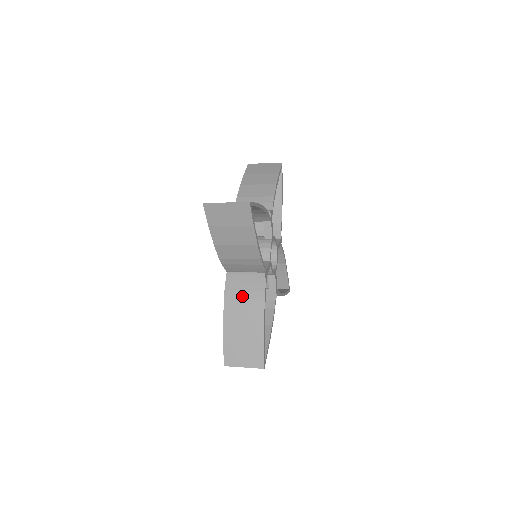
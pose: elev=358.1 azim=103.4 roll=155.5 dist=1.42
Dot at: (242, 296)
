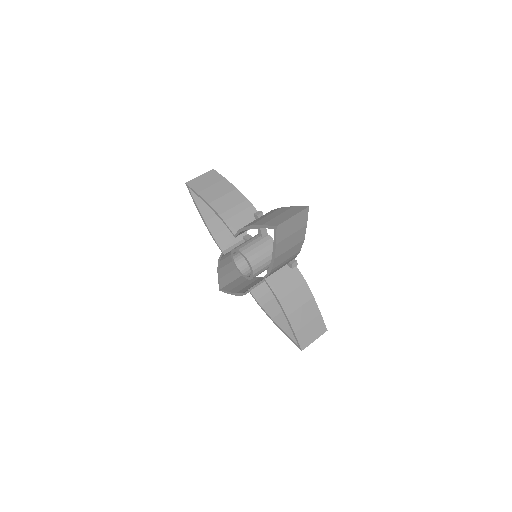
Dot at: (290, 289)
